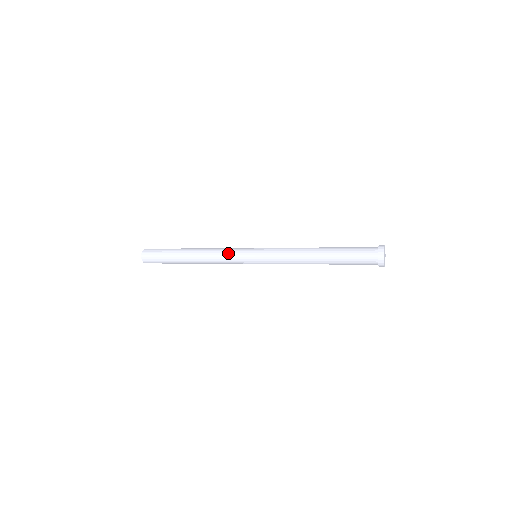
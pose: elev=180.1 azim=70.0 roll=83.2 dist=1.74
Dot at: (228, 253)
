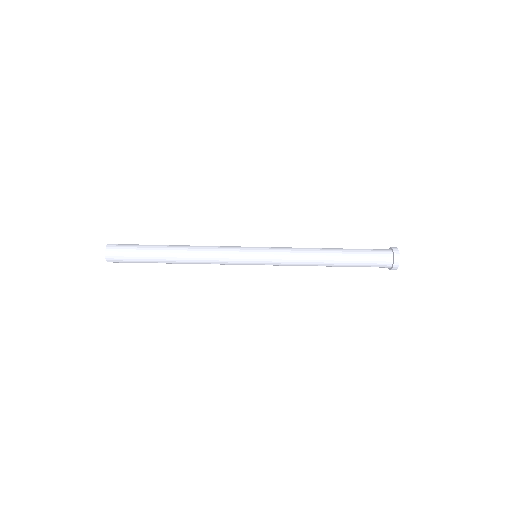
Dot at: (225, 246)
